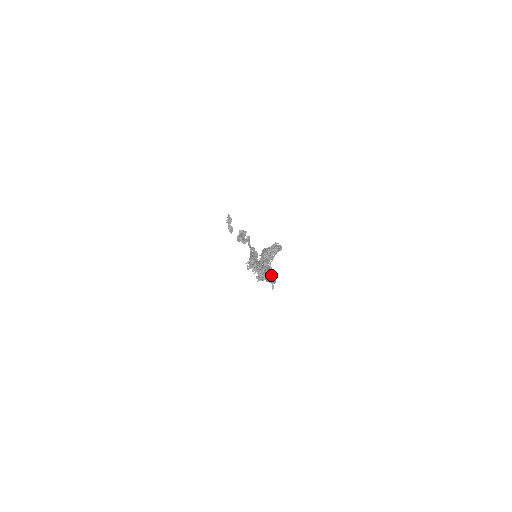
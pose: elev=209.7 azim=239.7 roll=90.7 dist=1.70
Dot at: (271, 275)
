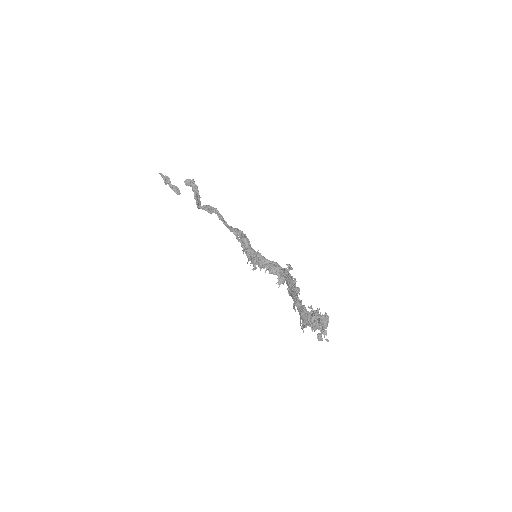
Dot at: (298, 289)
